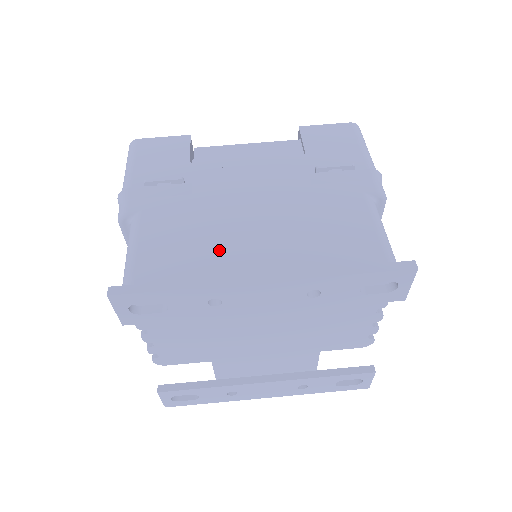
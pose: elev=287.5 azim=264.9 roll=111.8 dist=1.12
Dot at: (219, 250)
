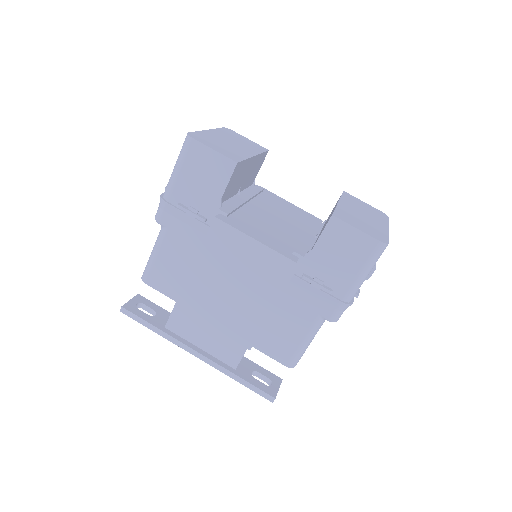
Dot at: (187, 316)
